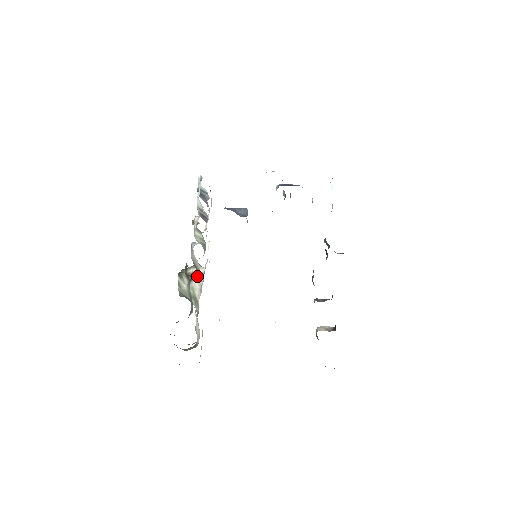
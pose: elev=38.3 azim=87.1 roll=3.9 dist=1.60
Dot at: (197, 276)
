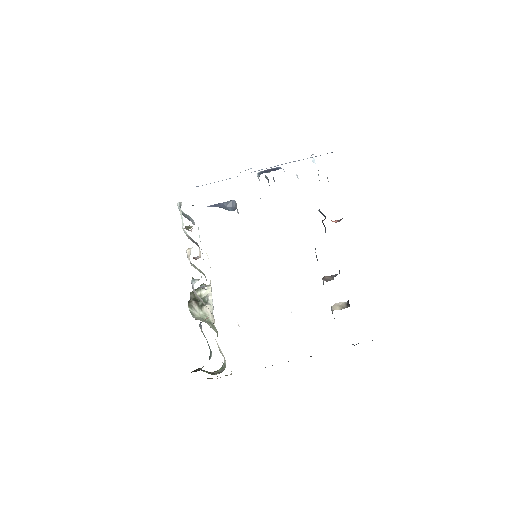
Dot at: (206, 299)
